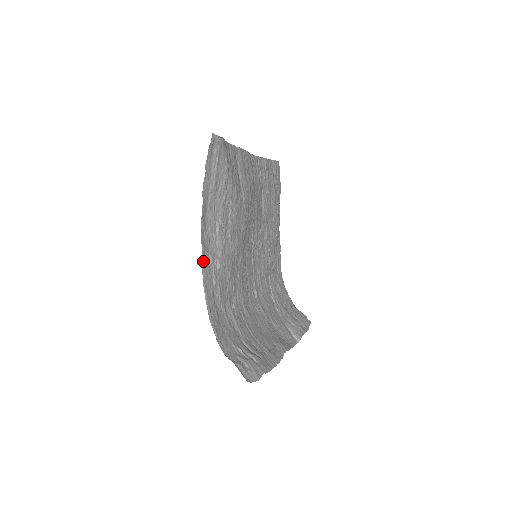
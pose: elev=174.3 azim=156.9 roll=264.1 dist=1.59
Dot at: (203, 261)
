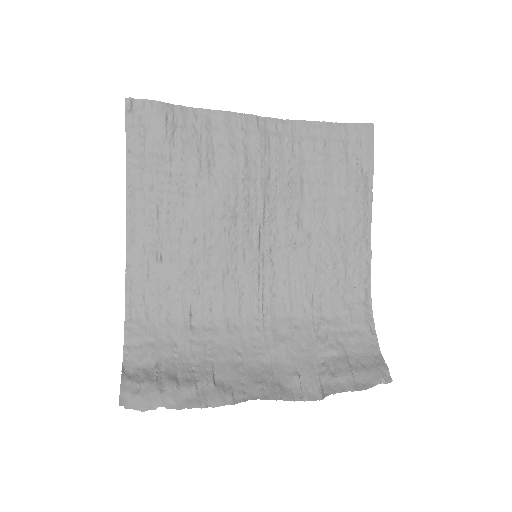
Dot at: (130, 249)
